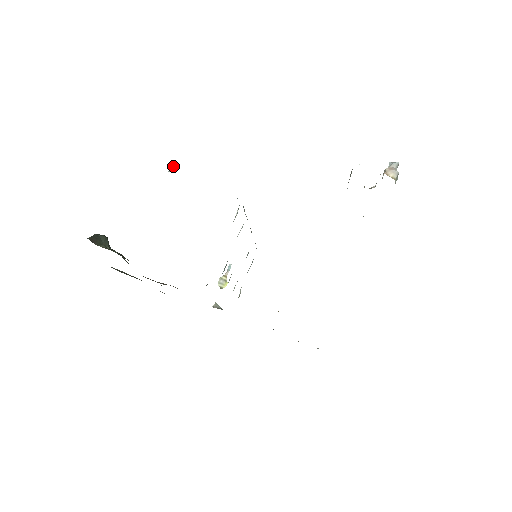
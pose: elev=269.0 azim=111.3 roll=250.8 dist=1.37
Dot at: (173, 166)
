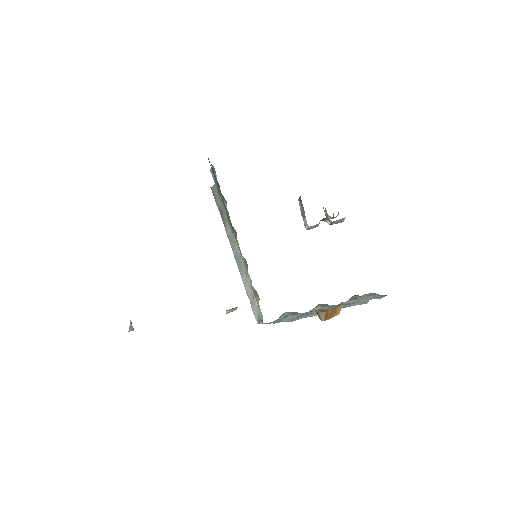
Dot at: (133, 330)
